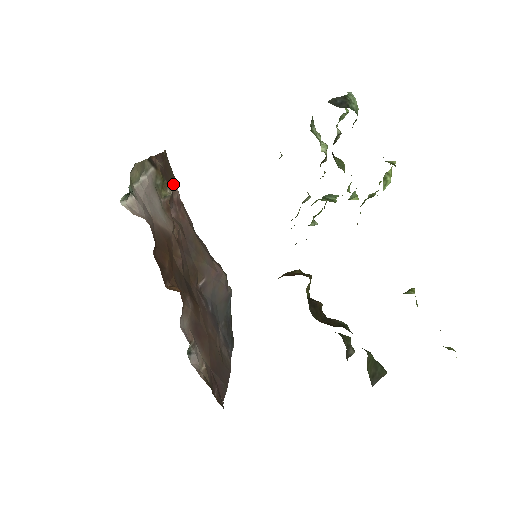
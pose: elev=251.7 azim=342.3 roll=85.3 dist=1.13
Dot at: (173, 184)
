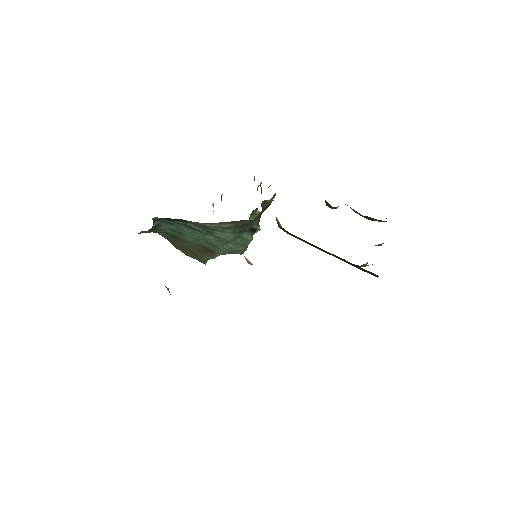
Dot at: occluded
